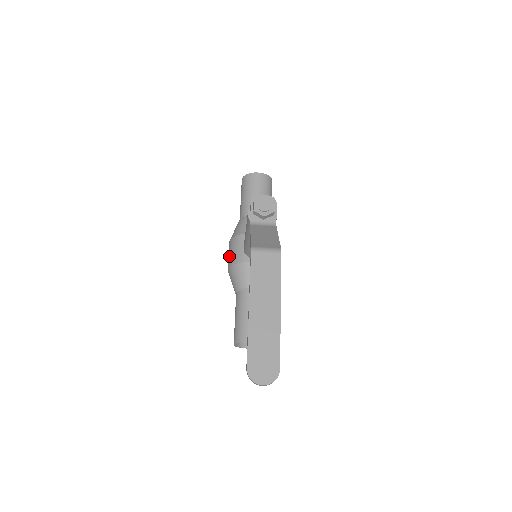
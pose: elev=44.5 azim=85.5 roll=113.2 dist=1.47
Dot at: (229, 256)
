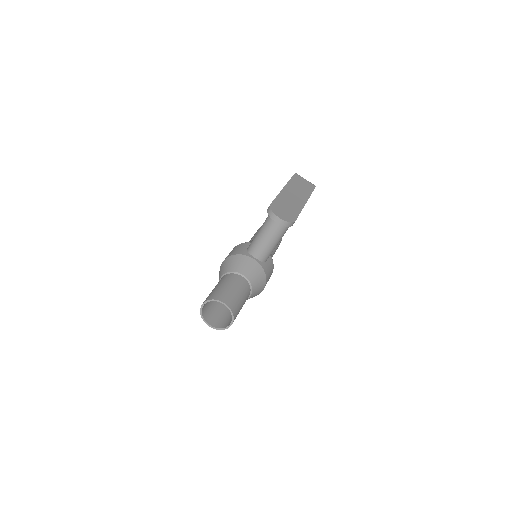
Dot at: (229, 253)
